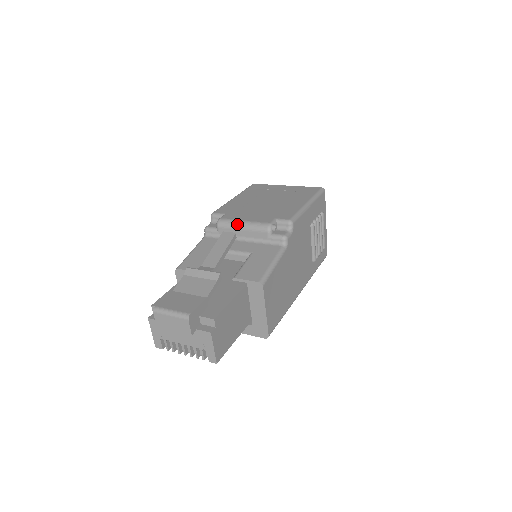
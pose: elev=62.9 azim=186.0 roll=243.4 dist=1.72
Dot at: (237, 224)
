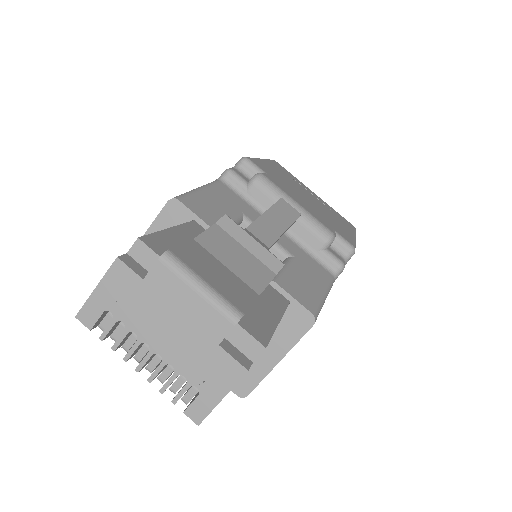
Dot at: (287, 200)
